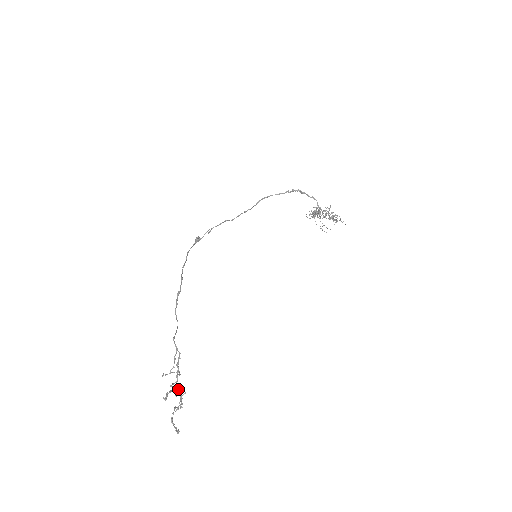
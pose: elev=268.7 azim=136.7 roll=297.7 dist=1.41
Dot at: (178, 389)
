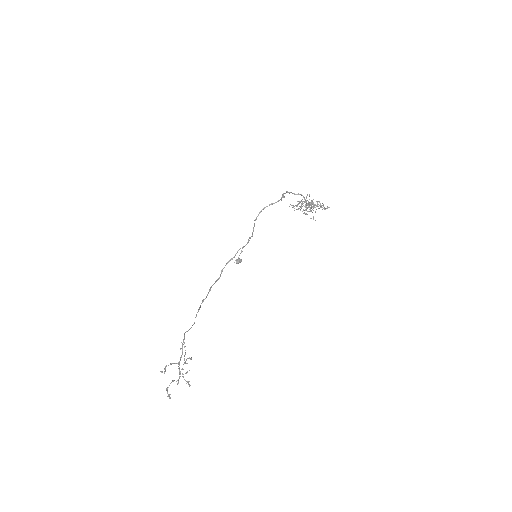
Dot at: occluded
